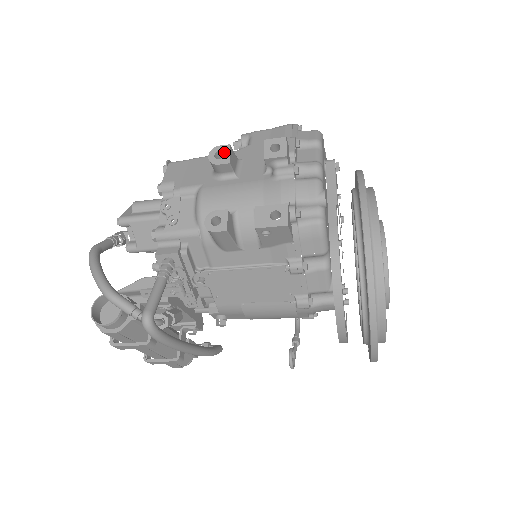
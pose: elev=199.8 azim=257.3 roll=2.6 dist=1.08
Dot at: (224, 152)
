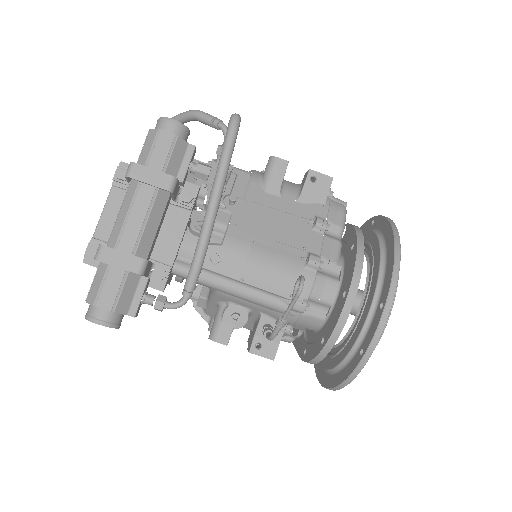
Dot at: occluded
